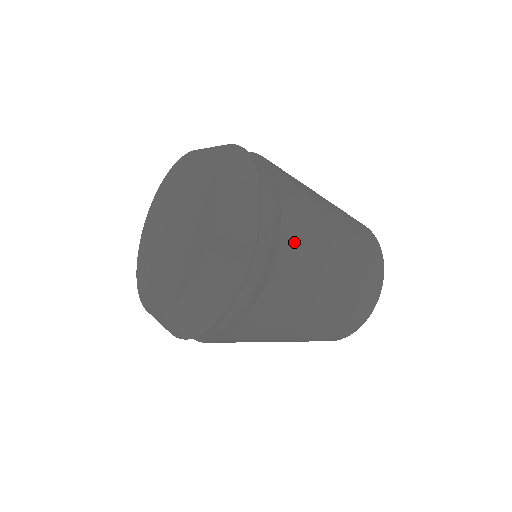
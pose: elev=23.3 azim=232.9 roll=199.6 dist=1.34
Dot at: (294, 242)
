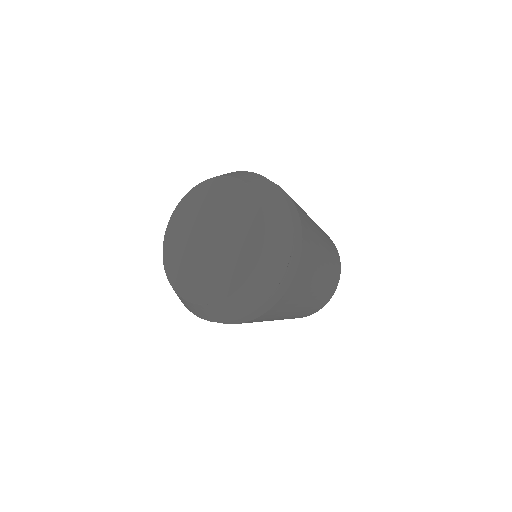
Dot at: (287, 300)
